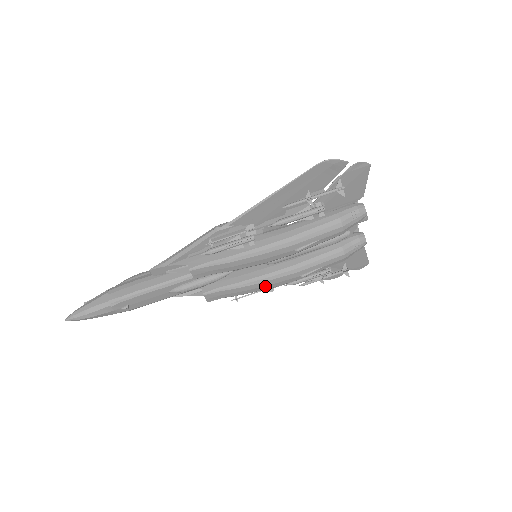
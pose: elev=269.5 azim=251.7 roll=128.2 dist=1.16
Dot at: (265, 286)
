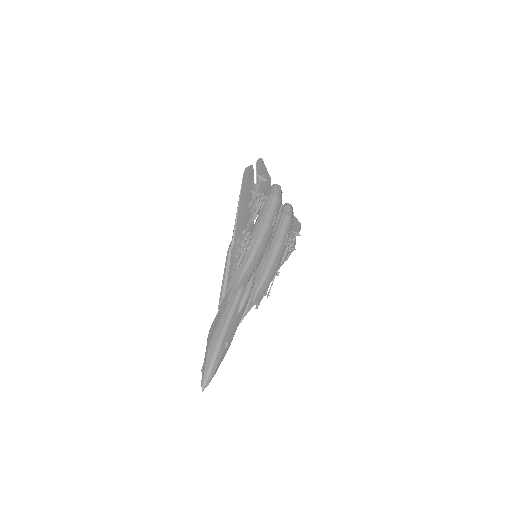
Dot at: (276, 266)
